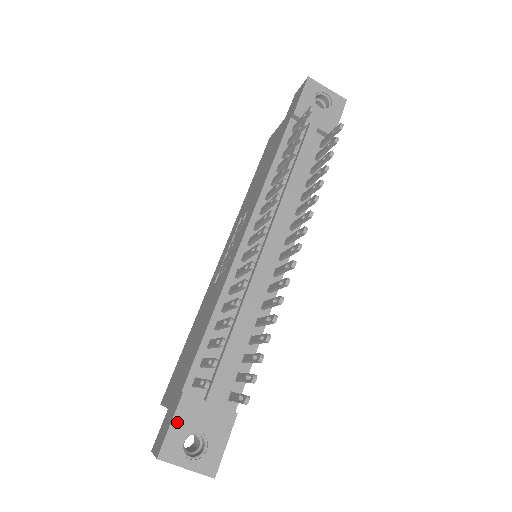
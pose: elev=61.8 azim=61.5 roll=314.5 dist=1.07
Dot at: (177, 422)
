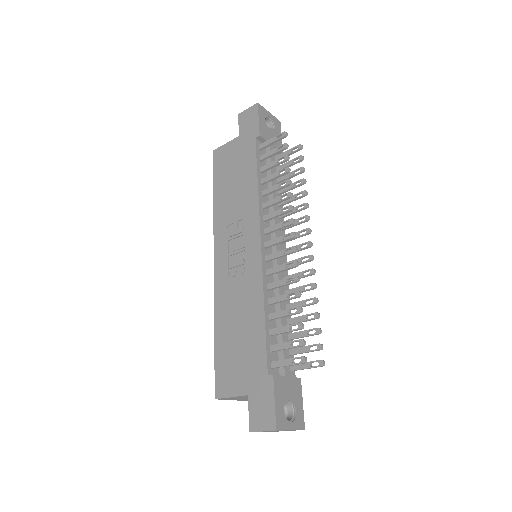
Dot at: (277, 398)
